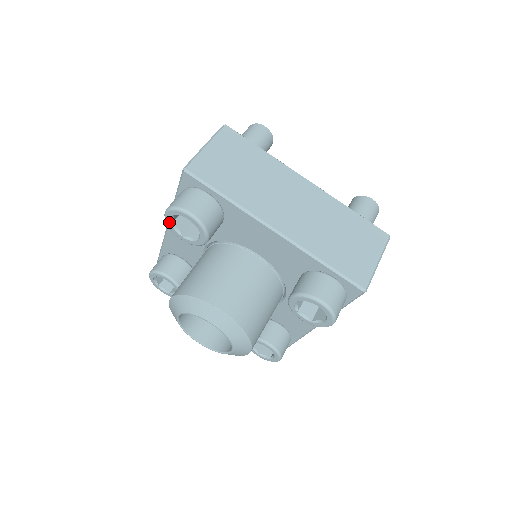
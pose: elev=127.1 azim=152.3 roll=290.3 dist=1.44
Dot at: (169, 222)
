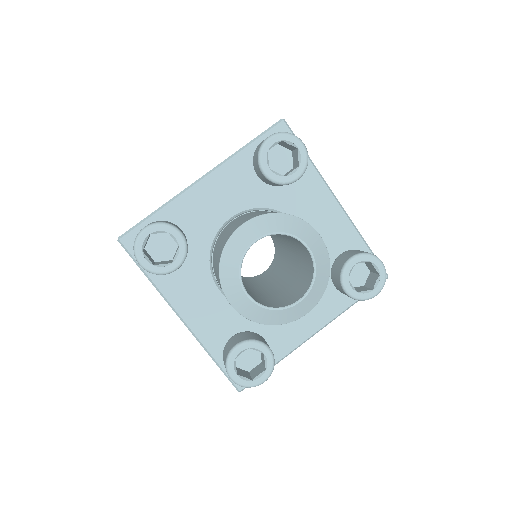
Dot at: (267, 148)
